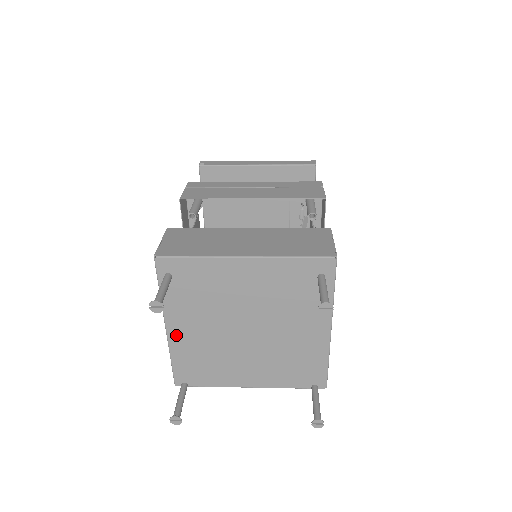
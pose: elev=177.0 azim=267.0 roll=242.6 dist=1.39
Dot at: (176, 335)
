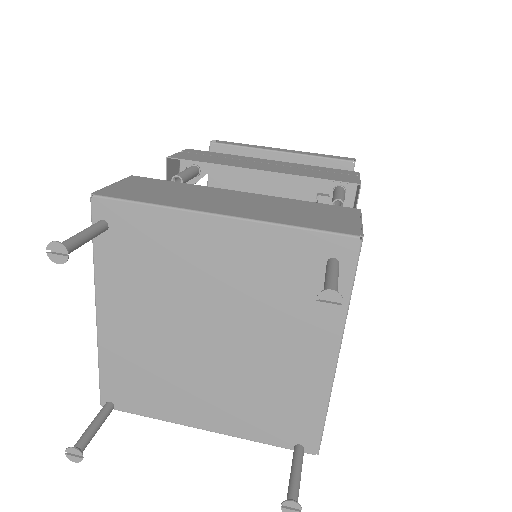
Dot at: (109, 326)
